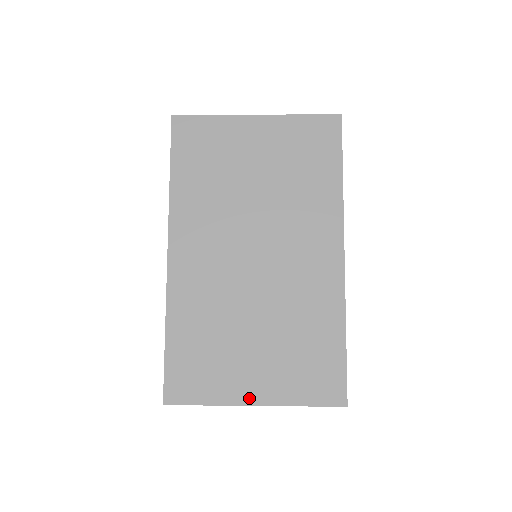
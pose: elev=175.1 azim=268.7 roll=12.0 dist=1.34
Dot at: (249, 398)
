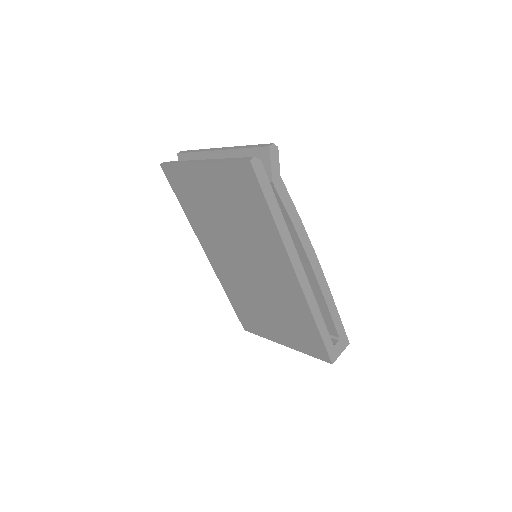
Dot at: (280, 341)
